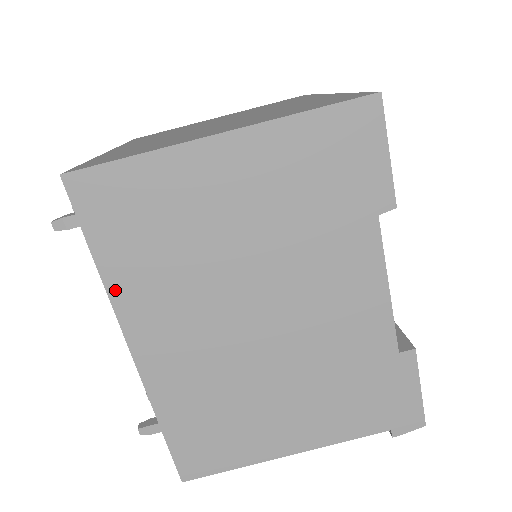
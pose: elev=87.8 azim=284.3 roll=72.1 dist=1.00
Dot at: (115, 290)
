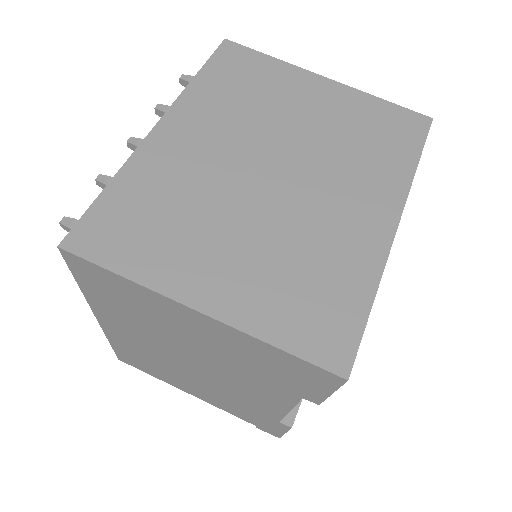
Dot at: (92, 301)
